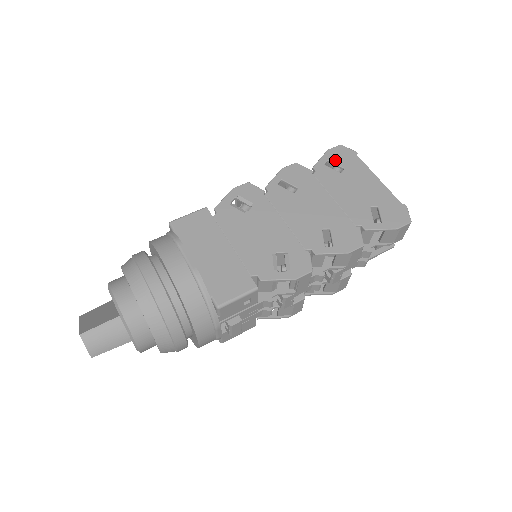
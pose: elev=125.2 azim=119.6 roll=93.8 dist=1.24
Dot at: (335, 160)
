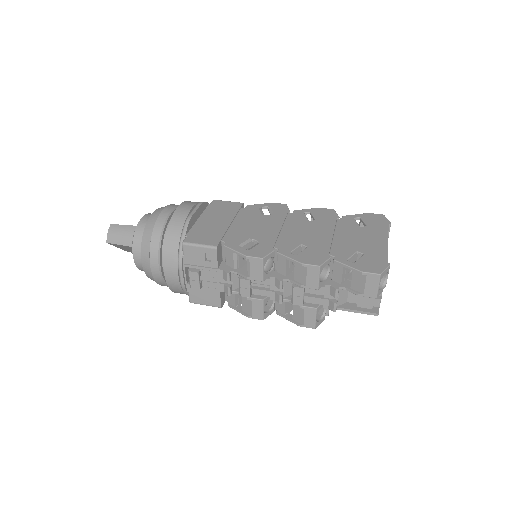
Dot at: (366, 219)
